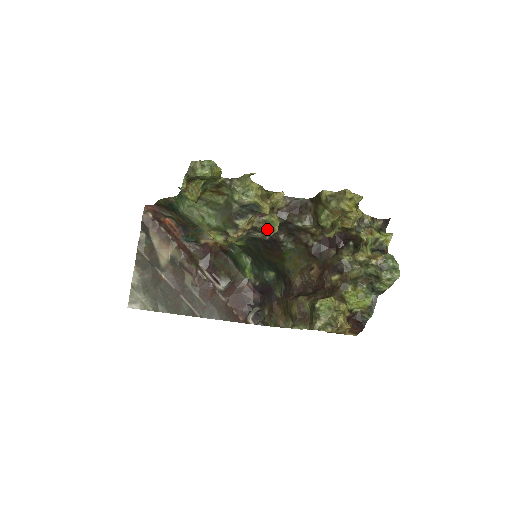
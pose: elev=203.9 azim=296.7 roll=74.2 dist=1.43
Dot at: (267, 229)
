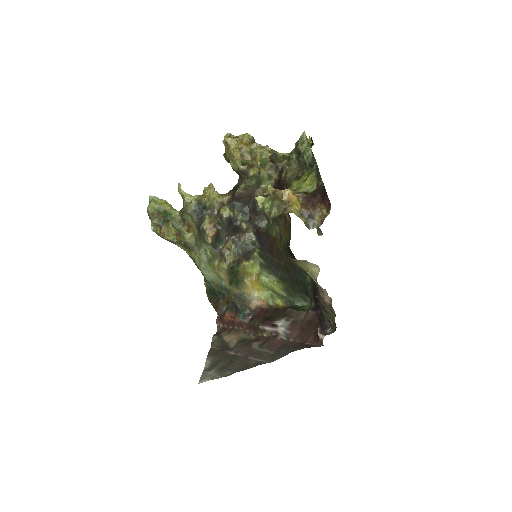
Dot at: (219, 212)
